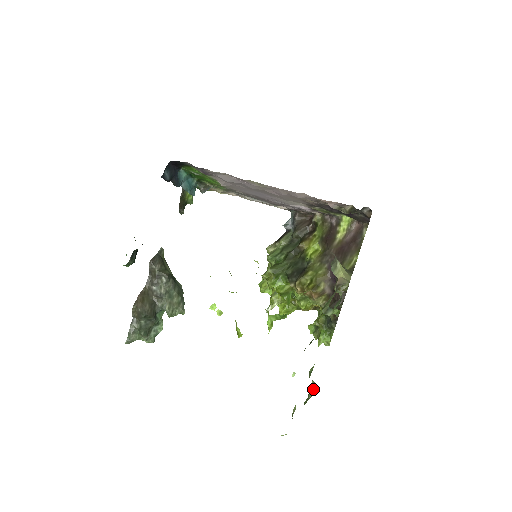
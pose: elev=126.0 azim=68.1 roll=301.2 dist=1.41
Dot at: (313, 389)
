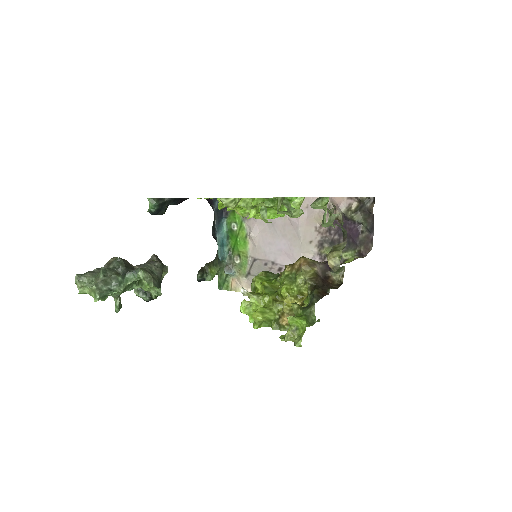
Dot at: occluded
